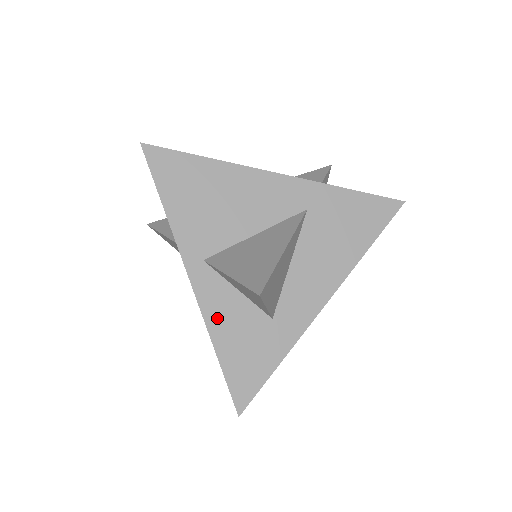
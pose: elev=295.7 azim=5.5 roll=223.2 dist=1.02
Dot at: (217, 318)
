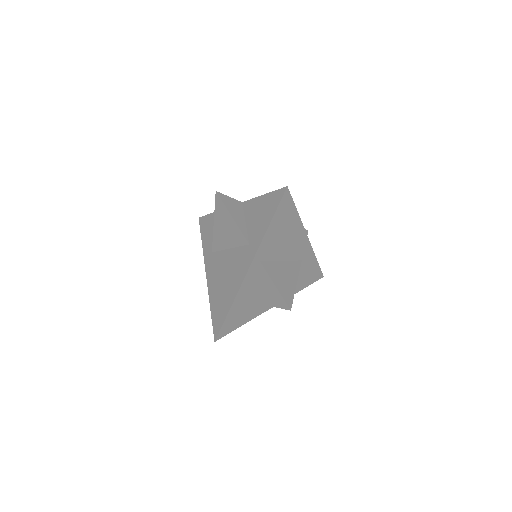
Dot at: (243, 292)
